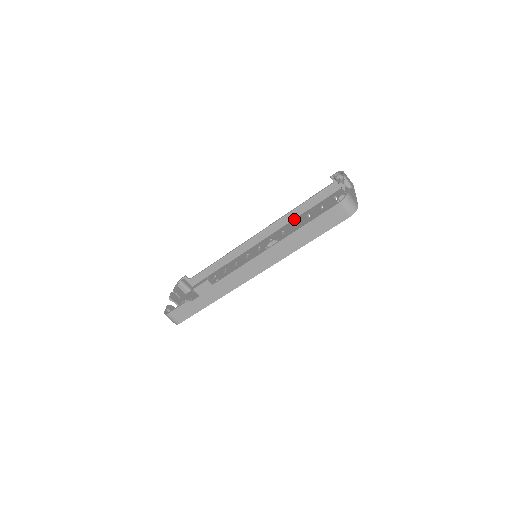
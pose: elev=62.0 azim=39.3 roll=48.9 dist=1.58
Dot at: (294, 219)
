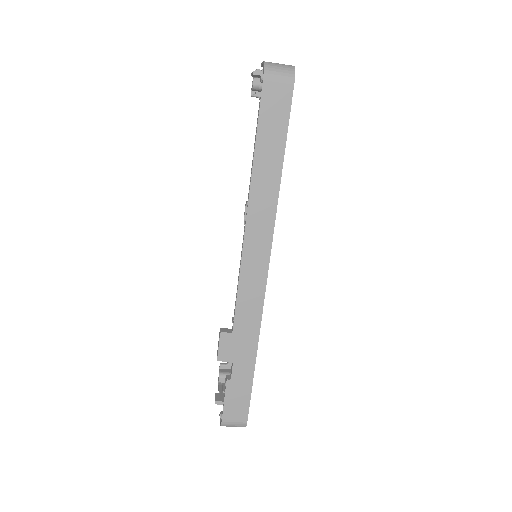
Dot at: occluded
